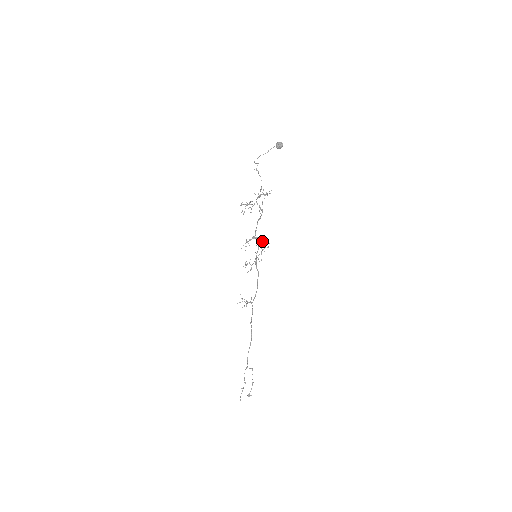
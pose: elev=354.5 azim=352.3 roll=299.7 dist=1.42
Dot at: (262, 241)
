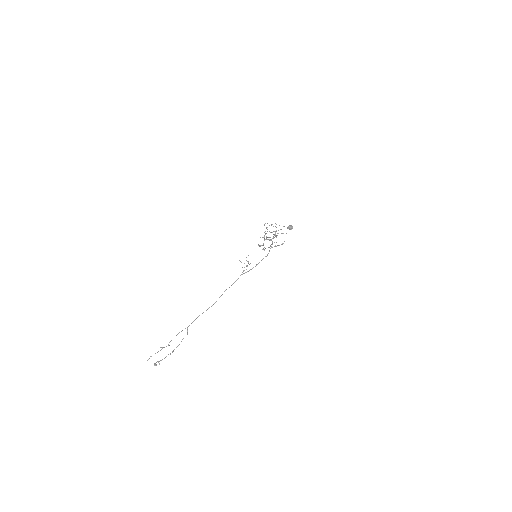
Dot at: occluded
